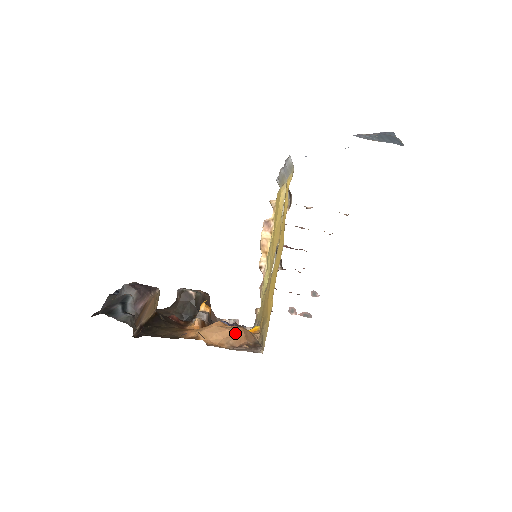
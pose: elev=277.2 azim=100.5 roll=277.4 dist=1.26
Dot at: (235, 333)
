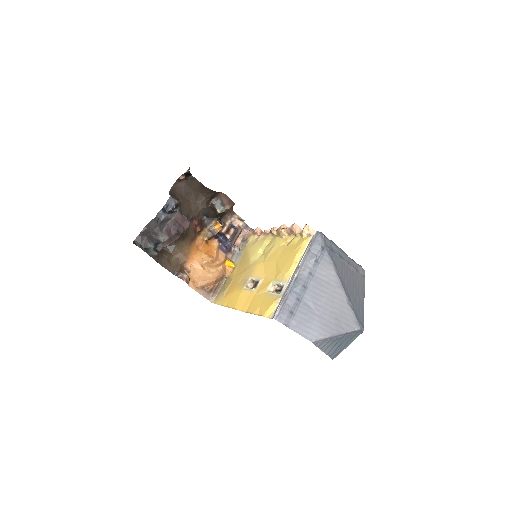
Dot at: (210, 280)
